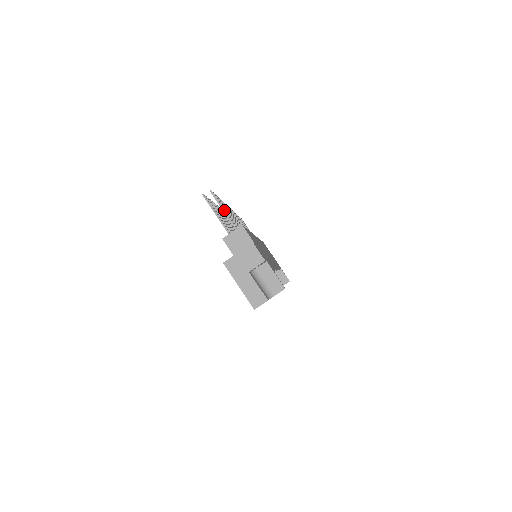
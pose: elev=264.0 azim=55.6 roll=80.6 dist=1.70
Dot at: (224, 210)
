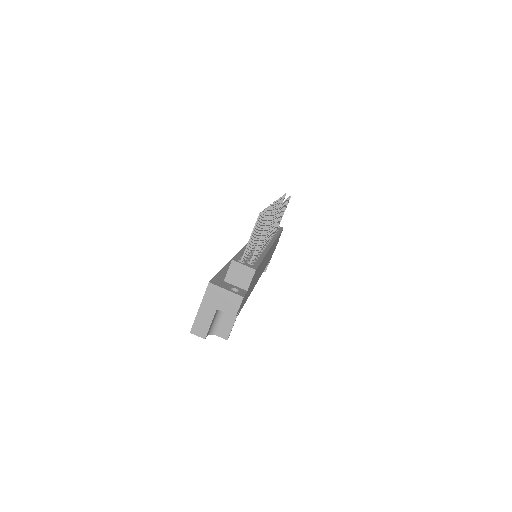
Dot at: (260, 240)
